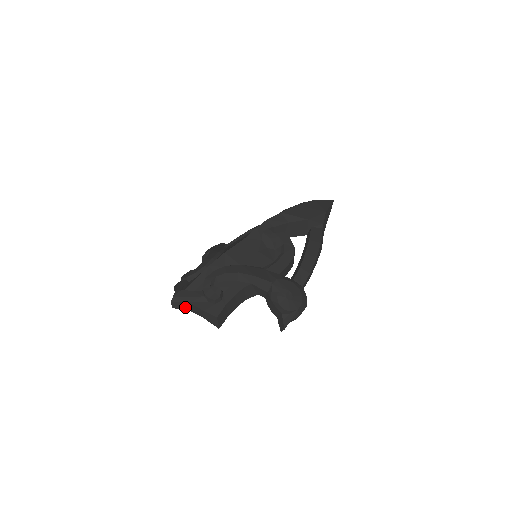
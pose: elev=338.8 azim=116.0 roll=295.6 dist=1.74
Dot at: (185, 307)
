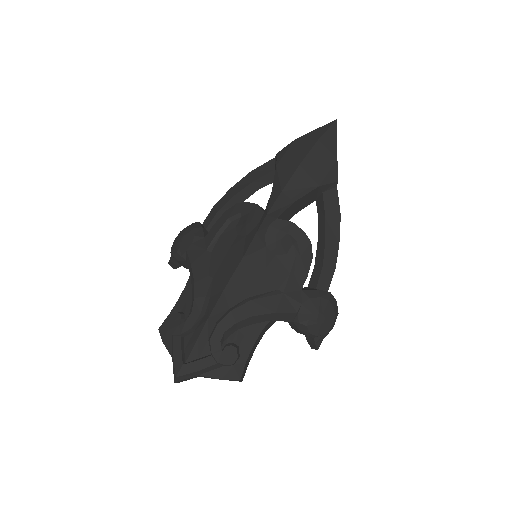
Dot at: (193, 377)
